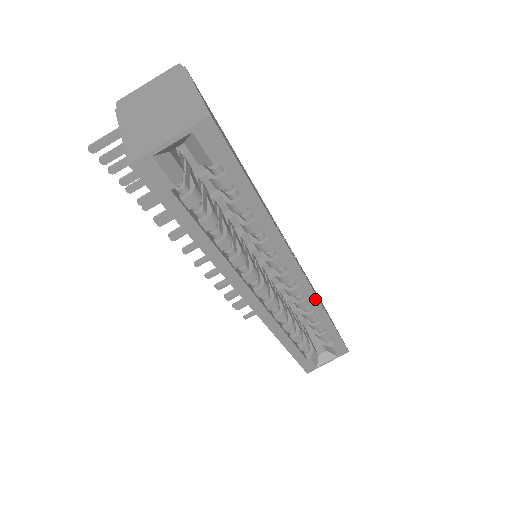
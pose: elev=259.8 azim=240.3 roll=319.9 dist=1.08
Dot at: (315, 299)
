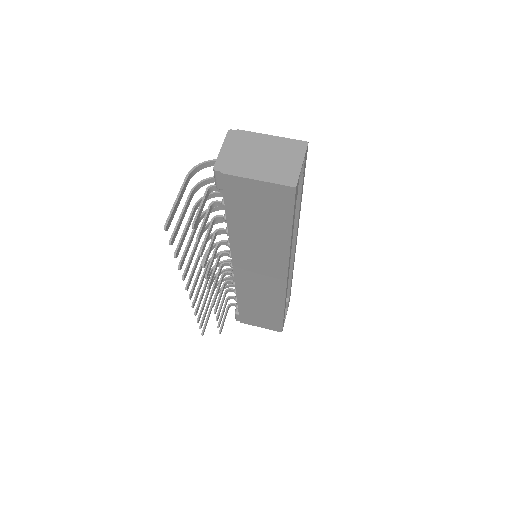
Dot at: occluded
